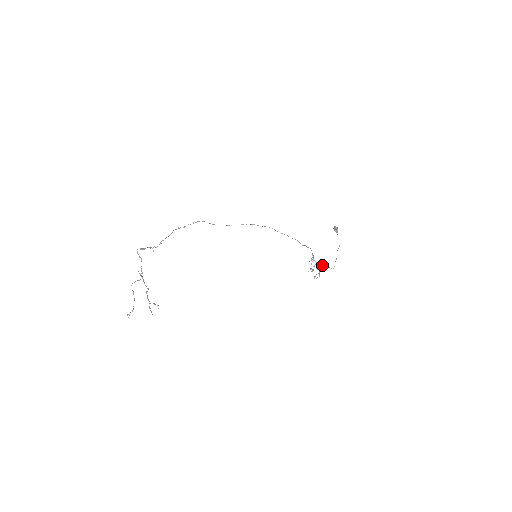
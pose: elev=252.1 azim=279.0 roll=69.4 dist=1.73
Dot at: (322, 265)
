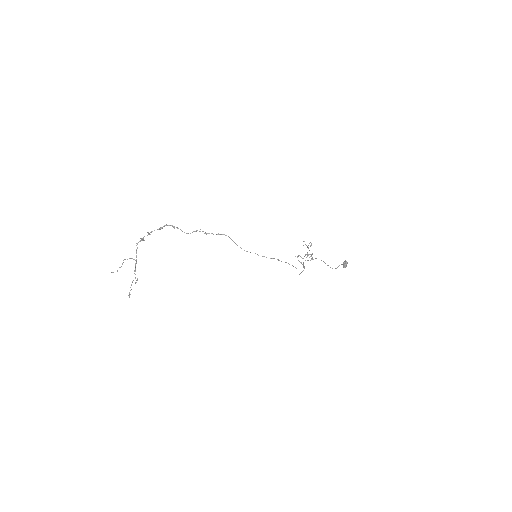
Dot at: (311, 255)
